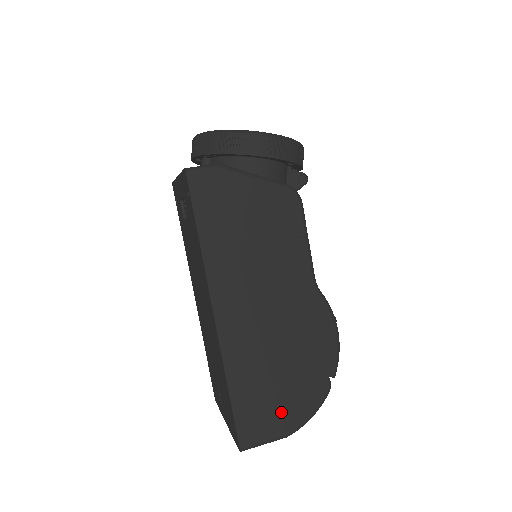
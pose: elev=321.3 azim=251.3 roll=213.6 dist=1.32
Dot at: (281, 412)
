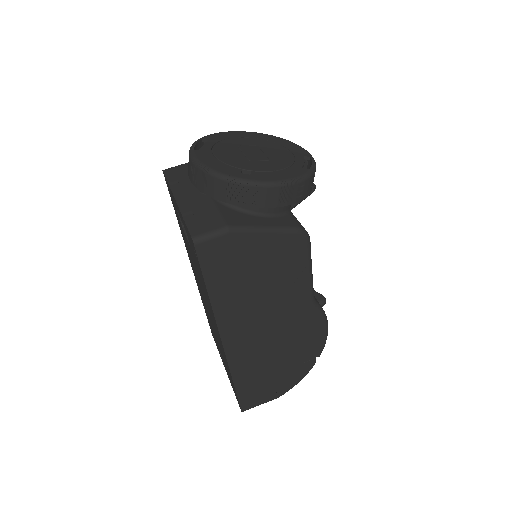
Dot at: (275, 387)
